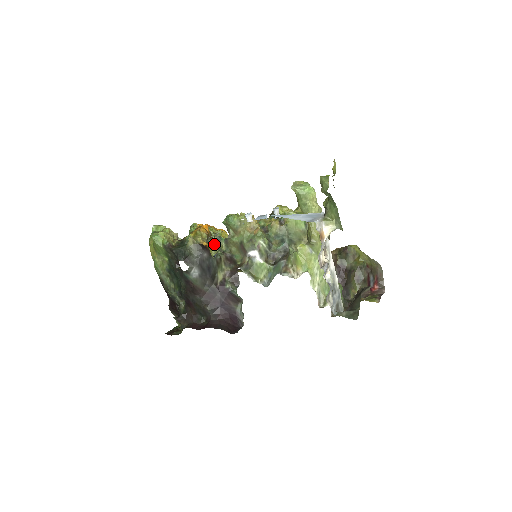
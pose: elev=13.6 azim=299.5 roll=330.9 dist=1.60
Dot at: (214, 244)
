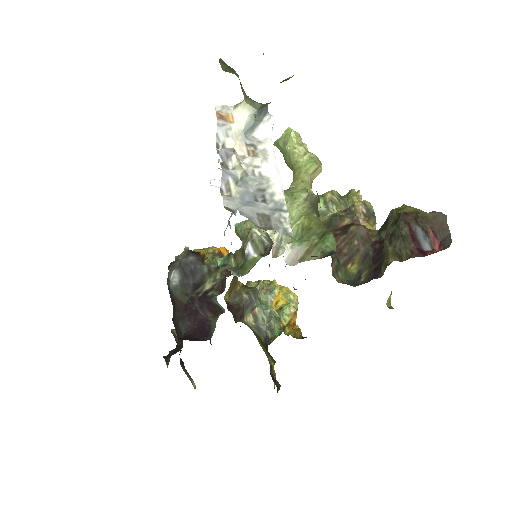
Dot at: (223, 262)
